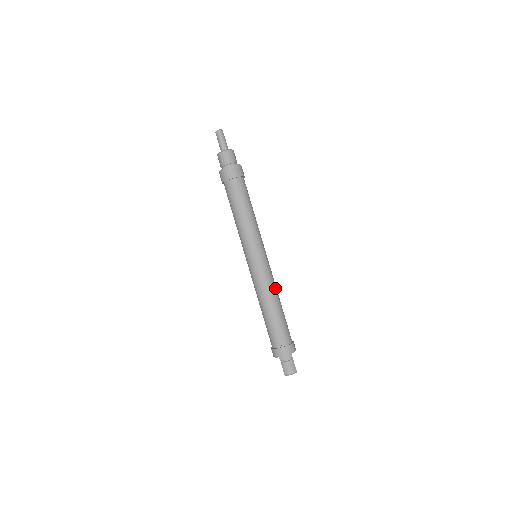
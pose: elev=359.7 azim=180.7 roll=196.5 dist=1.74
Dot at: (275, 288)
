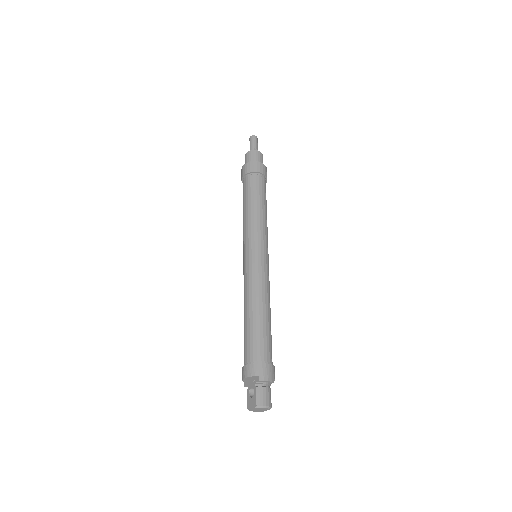
Dot at: occluded
